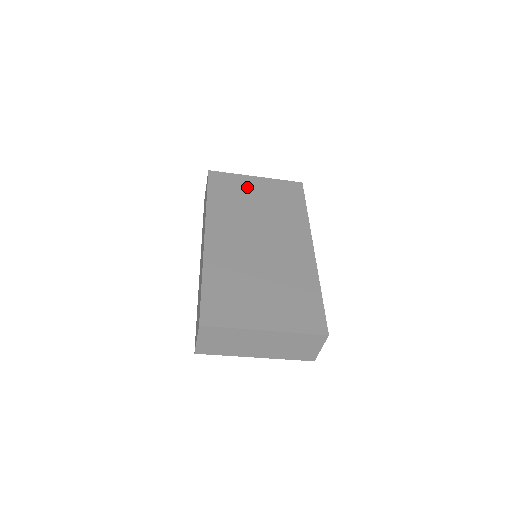
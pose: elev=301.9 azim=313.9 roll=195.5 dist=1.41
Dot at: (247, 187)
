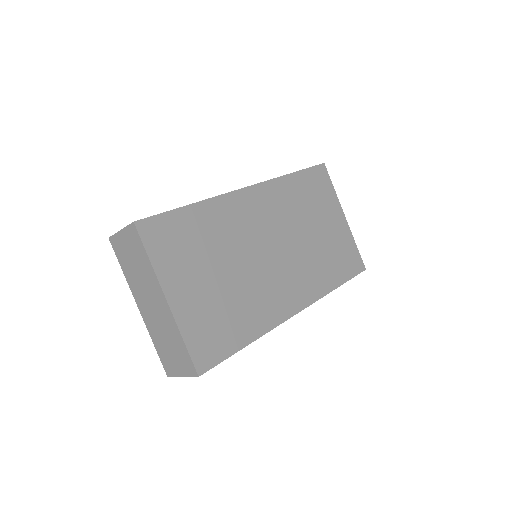
Dot at: (328, 211)
